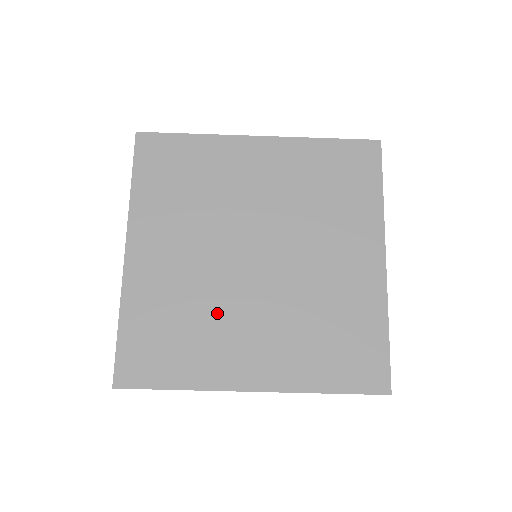
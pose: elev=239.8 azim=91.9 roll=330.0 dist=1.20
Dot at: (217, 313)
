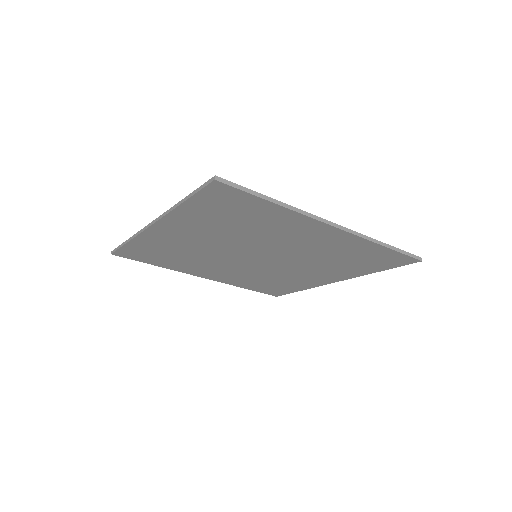
Dot at: (205, 261)
